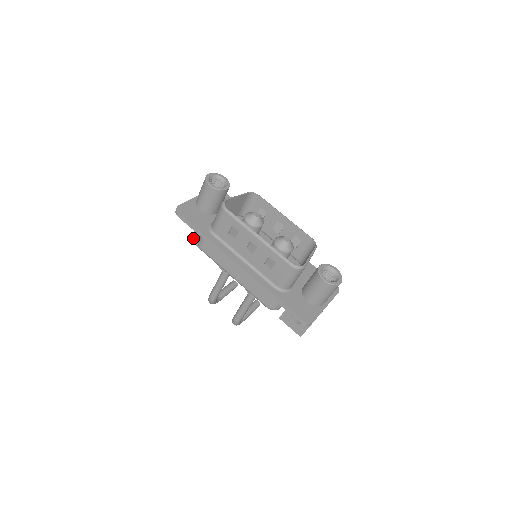
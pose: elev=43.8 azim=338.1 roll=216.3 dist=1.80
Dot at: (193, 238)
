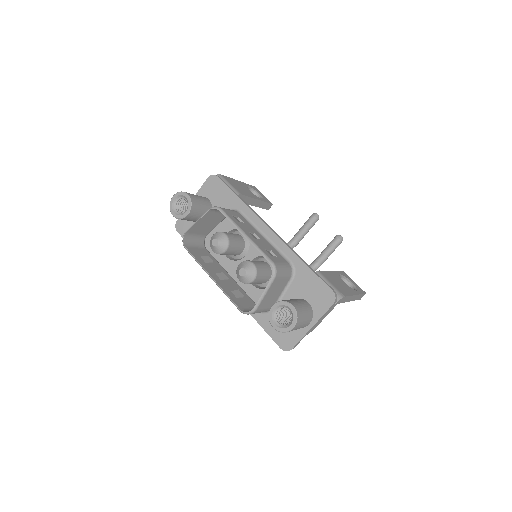
Dot at: occluded
